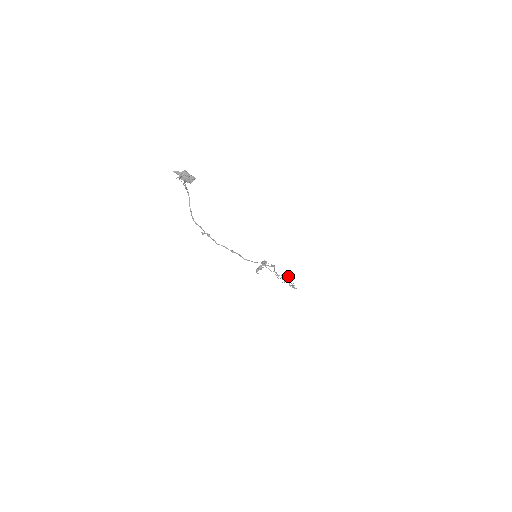
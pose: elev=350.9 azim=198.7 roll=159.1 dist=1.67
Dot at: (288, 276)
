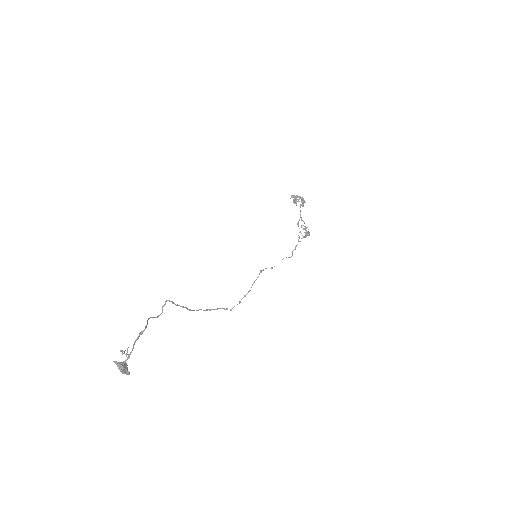
Dot at: (306, 231)
